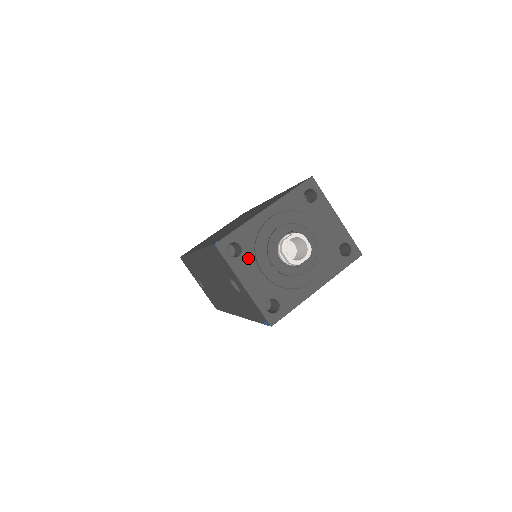
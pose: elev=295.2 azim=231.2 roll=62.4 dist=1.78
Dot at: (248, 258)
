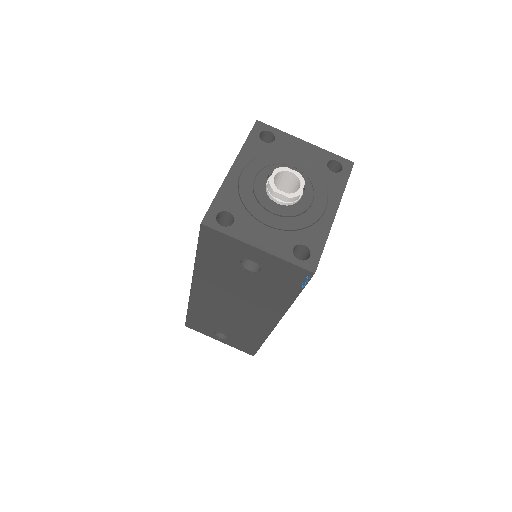
Dot at: (244, 220)
